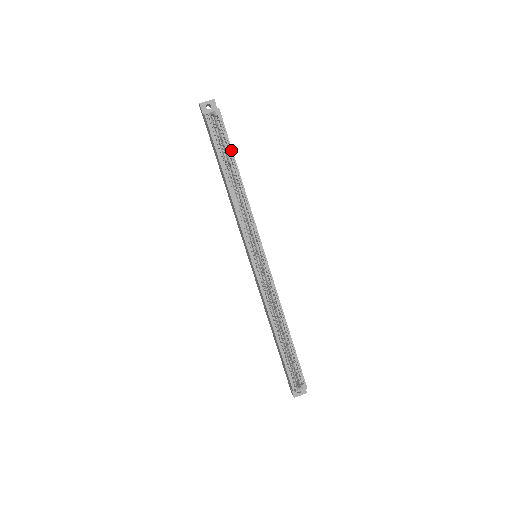
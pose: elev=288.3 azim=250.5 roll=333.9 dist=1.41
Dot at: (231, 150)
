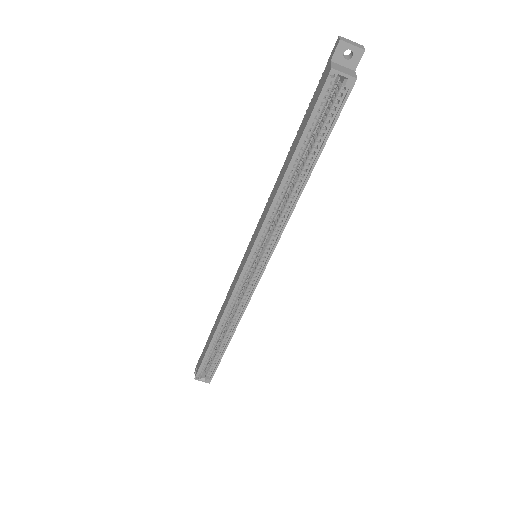
Dot at: (324, 143)
